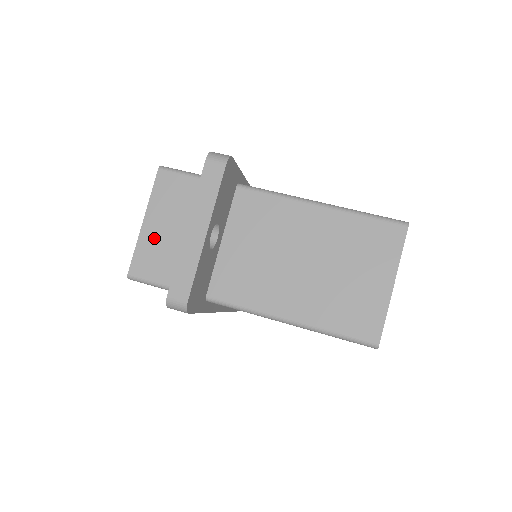
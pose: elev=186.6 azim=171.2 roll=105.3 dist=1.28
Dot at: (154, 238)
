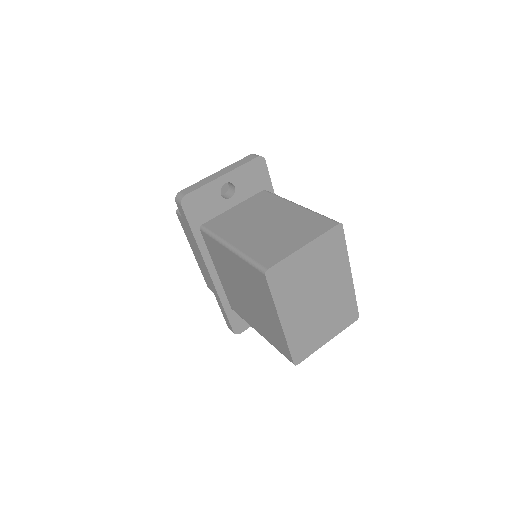
Dot at: occluded
